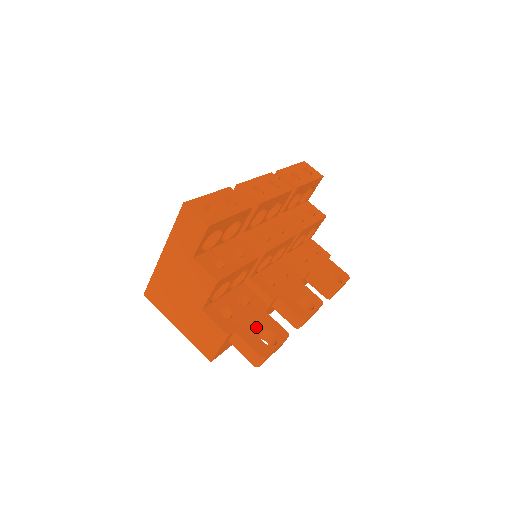
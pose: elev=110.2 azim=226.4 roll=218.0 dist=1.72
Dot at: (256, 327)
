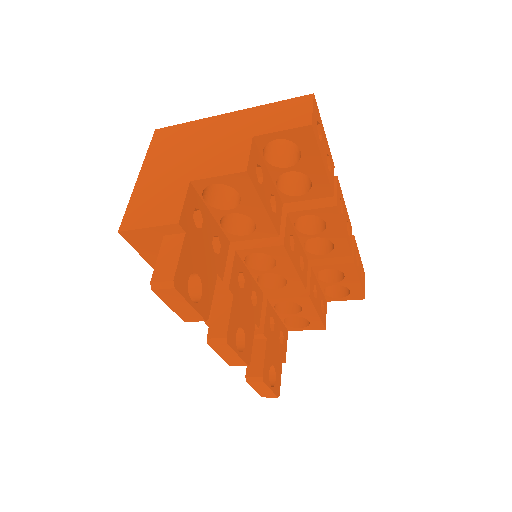
Dot at: (199, 266)
